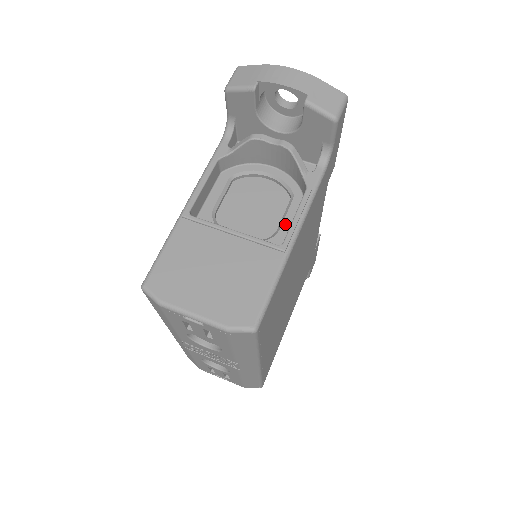
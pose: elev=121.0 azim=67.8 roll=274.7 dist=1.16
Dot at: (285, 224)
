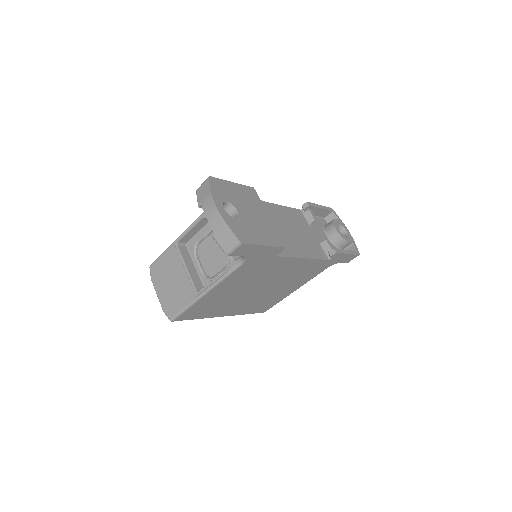
Dot at: occluded
